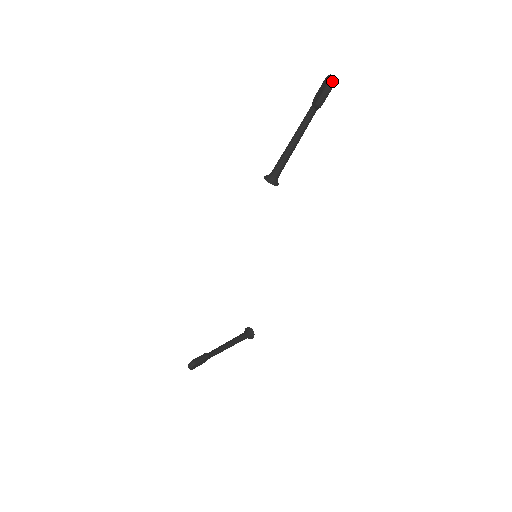
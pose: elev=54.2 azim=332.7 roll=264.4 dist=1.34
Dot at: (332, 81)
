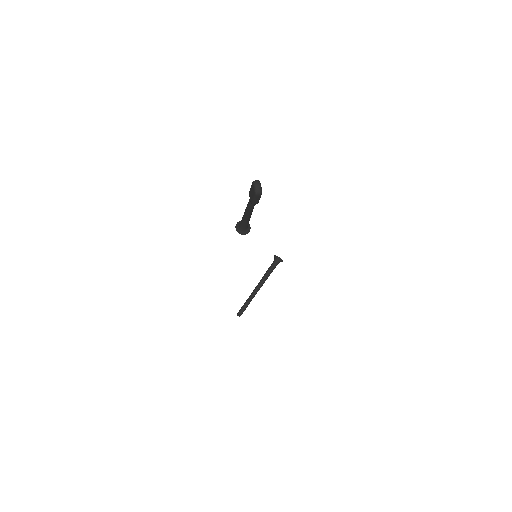
Dot at: (258, 194)
